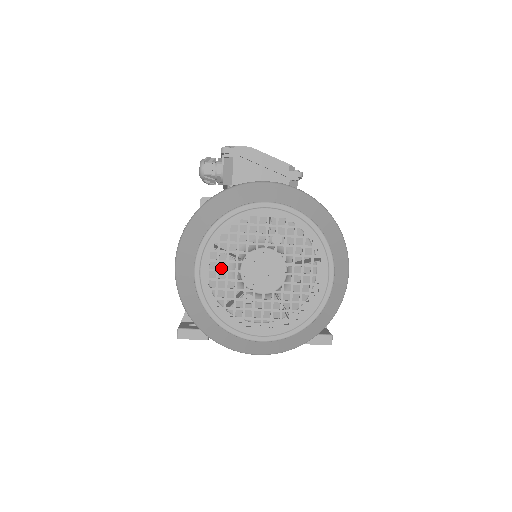
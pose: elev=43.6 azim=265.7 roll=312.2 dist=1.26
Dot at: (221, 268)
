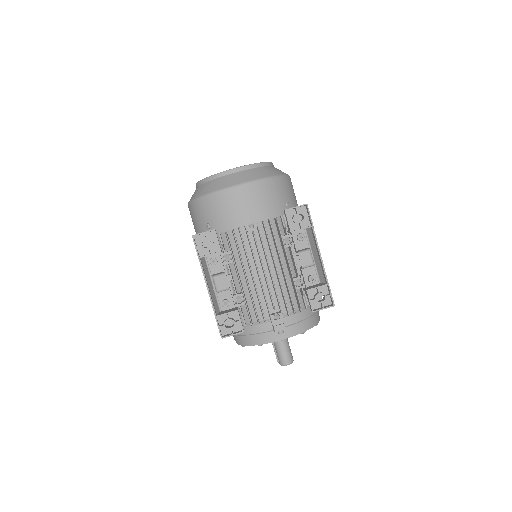
Dot at: occluded
